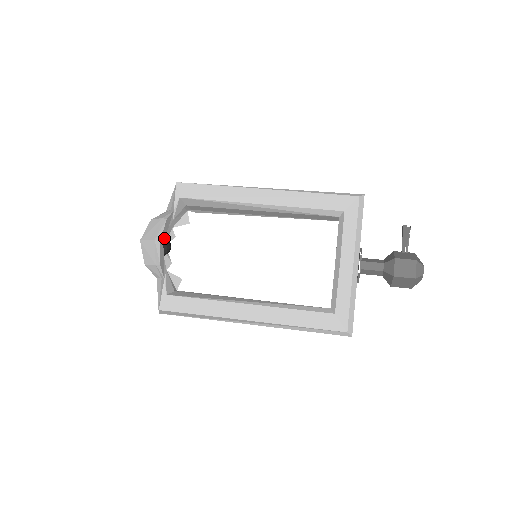
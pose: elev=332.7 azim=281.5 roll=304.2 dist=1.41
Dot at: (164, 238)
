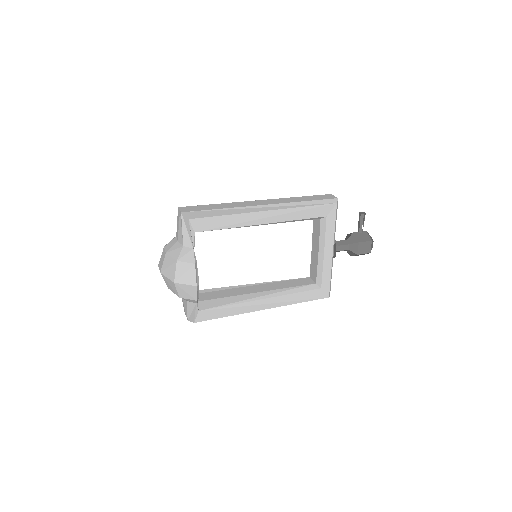
Dot at: occluded
